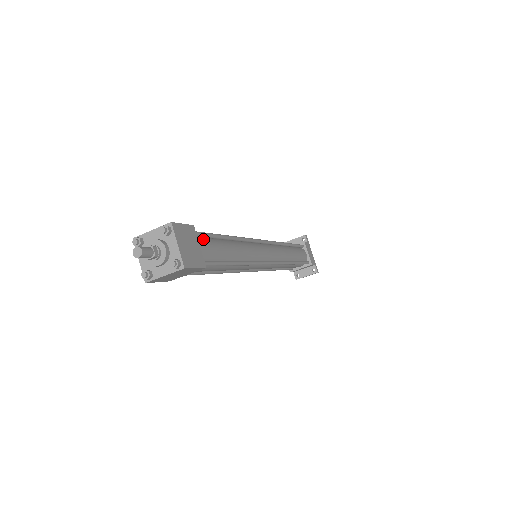
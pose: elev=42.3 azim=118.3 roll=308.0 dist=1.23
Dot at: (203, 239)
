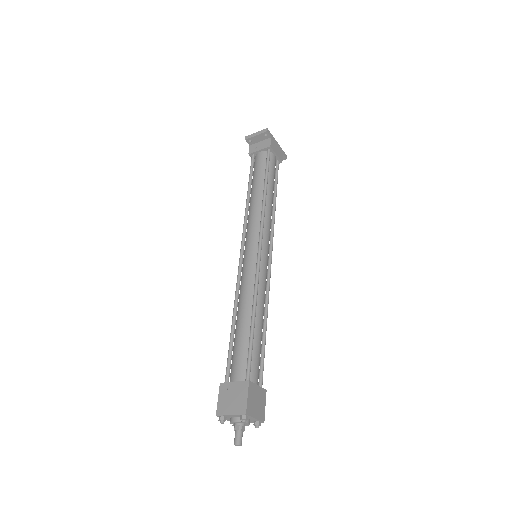
Dot at: (250, 364)
